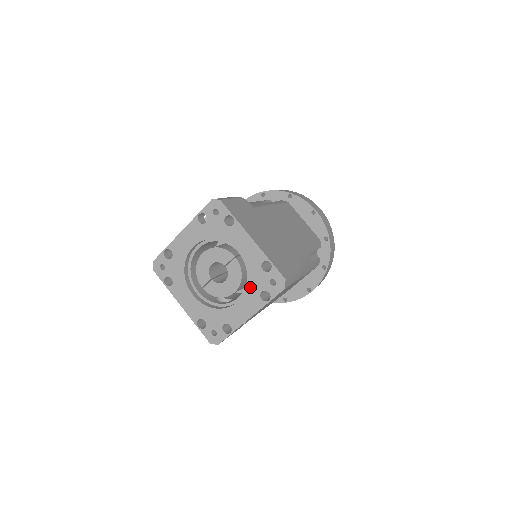
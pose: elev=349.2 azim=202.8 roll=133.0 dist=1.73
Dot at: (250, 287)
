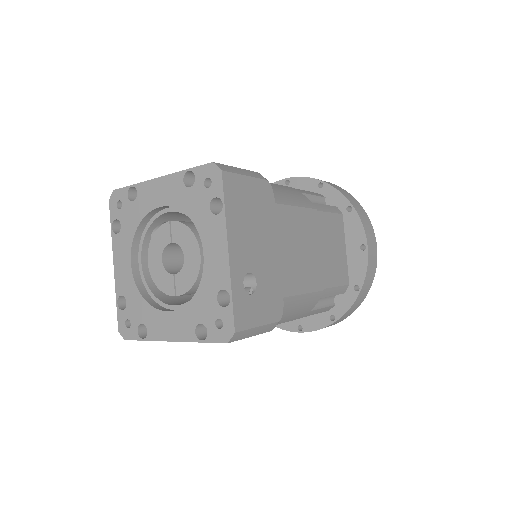
Dot at: (197, 220)
